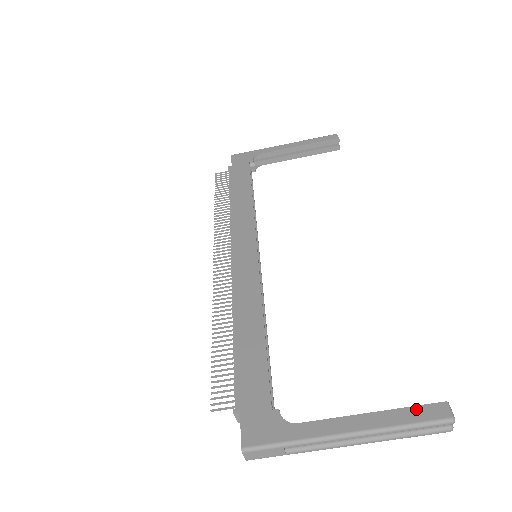
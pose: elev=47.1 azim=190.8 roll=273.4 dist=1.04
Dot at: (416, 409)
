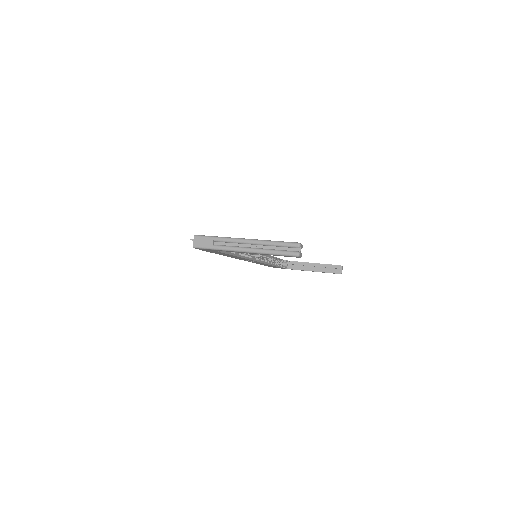
Dot at: occluded
